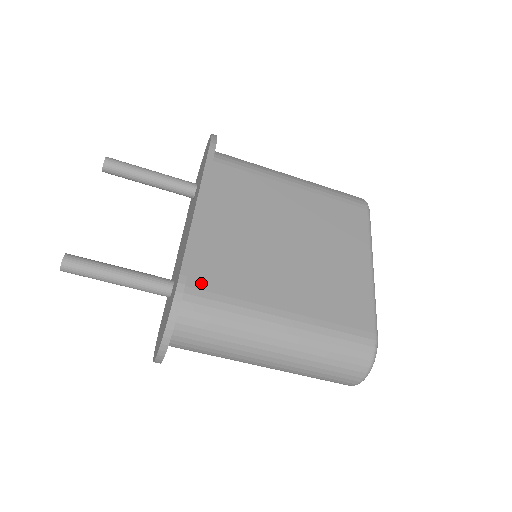
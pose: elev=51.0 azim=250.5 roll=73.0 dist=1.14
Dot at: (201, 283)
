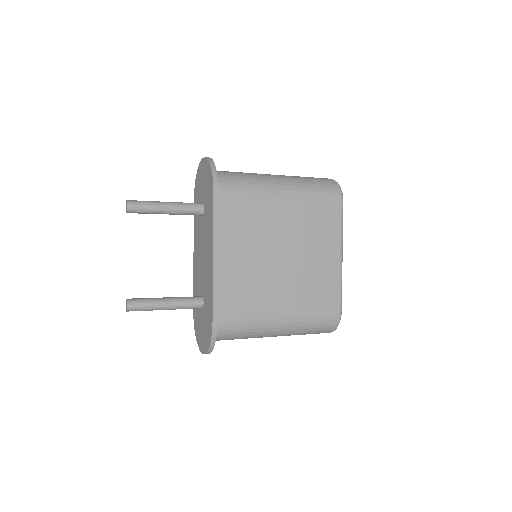
Dot at: (225, 312)
